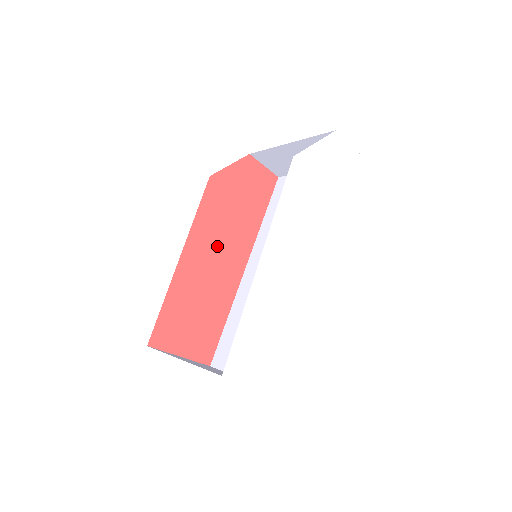
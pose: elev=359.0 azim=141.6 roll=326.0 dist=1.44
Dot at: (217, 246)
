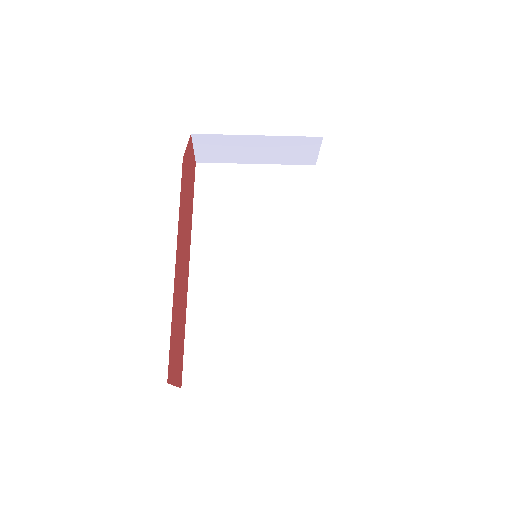
Dot at: (183, 244)
